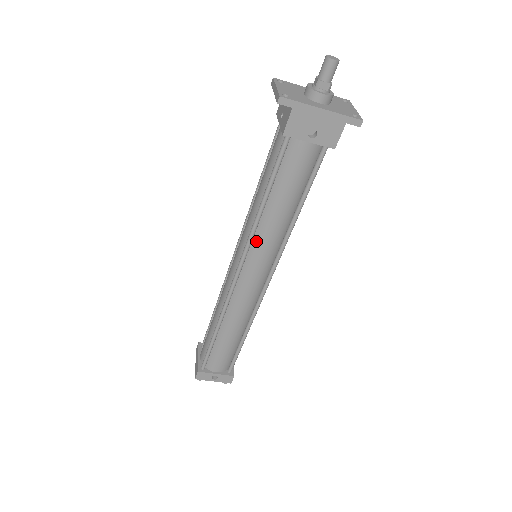
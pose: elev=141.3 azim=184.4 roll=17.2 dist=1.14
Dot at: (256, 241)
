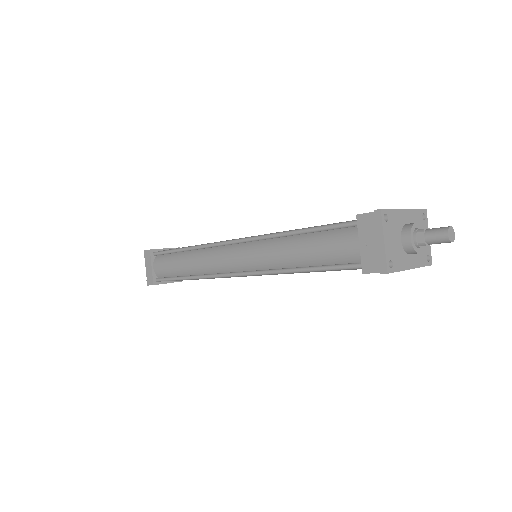
Dot at: occluded
